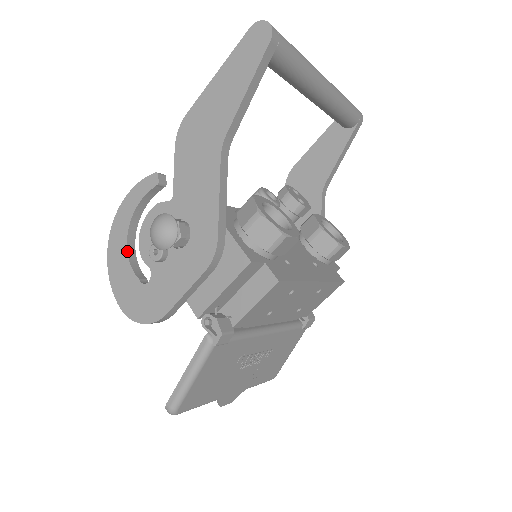
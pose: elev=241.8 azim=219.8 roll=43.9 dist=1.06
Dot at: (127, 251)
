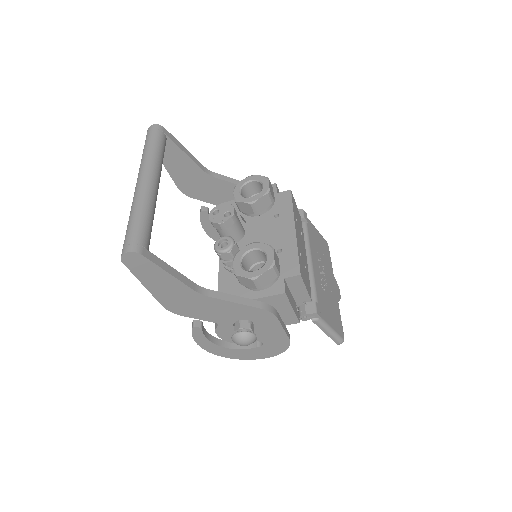
Dot at: (235, 349)
